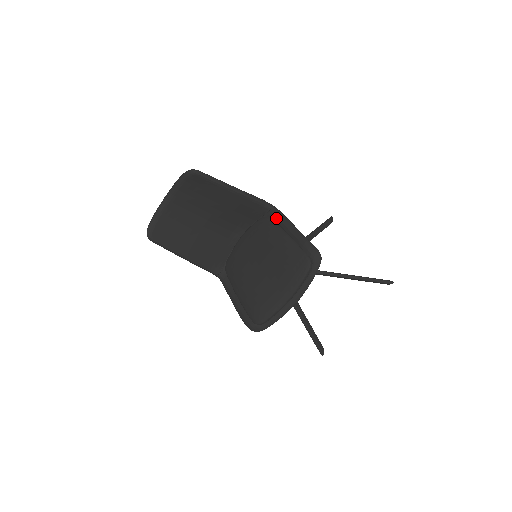
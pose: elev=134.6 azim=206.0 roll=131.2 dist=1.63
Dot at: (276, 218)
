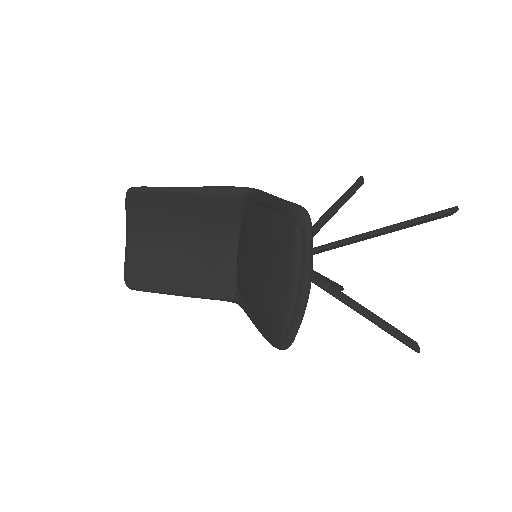
Dot at: (254, 199)
